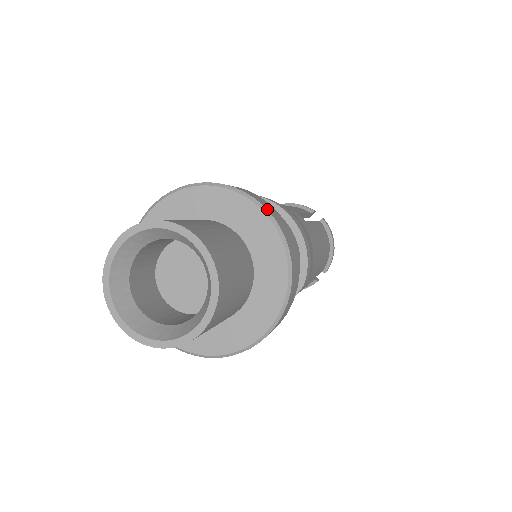
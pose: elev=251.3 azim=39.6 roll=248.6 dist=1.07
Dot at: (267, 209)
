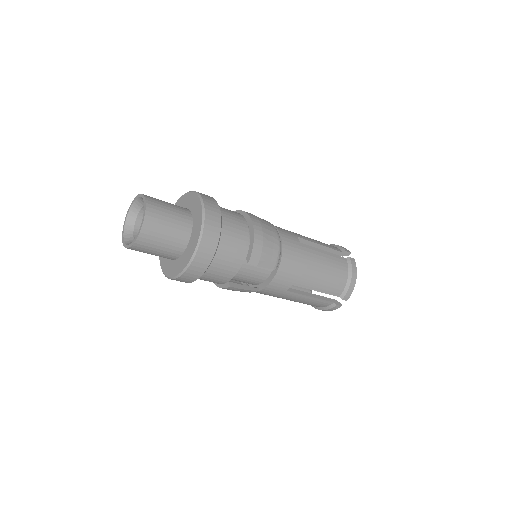
Dot at: (204, 203)
